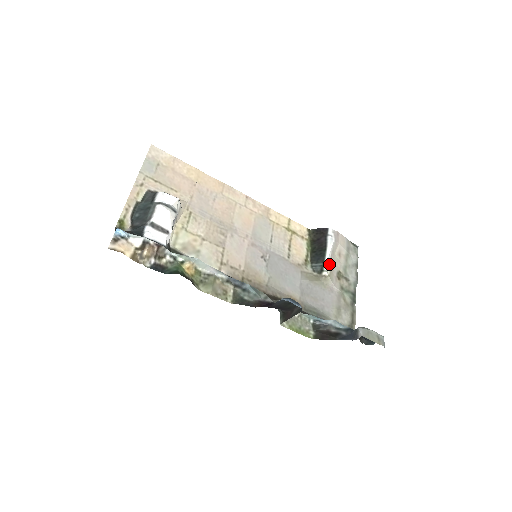
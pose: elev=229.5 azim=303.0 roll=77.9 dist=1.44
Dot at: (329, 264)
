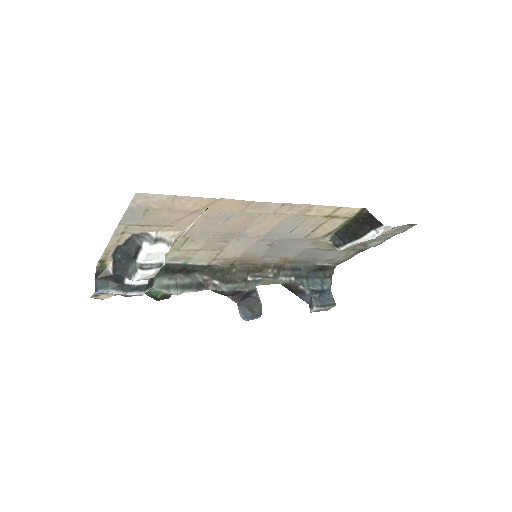
Dot at: (350, 246)
